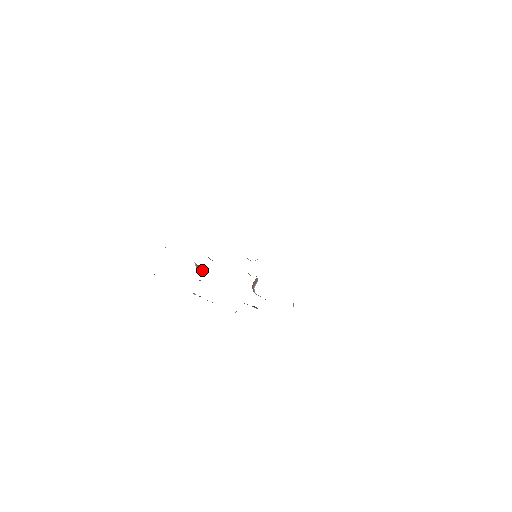
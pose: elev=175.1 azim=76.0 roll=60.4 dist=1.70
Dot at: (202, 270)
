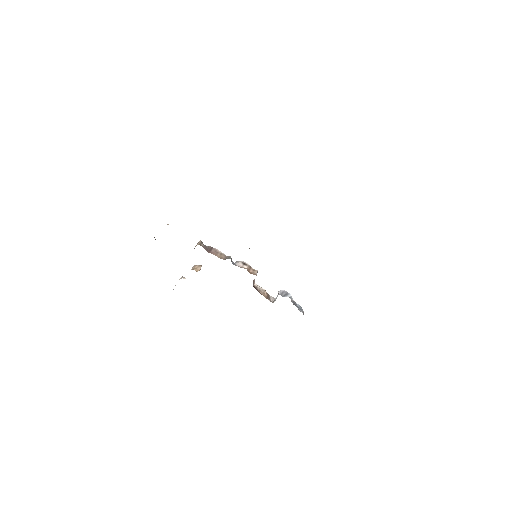
Dot at: occluded
